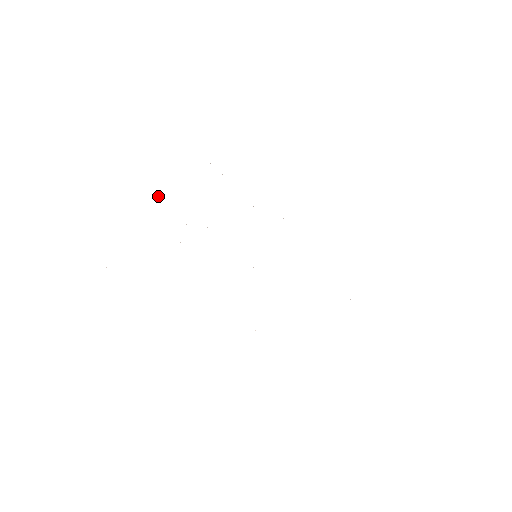
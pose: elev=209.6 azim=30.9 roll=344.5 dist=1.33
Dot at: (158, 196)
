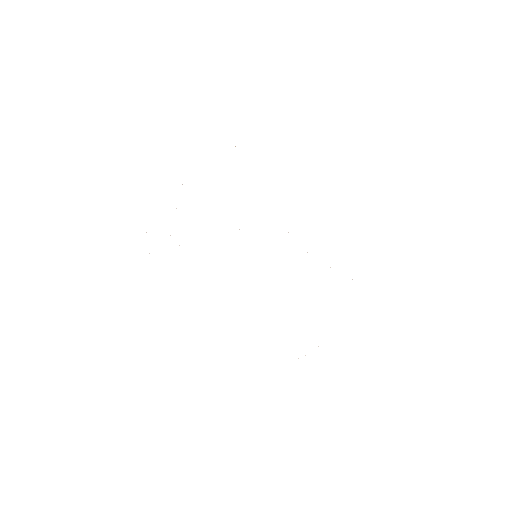
Dot at: occluded
